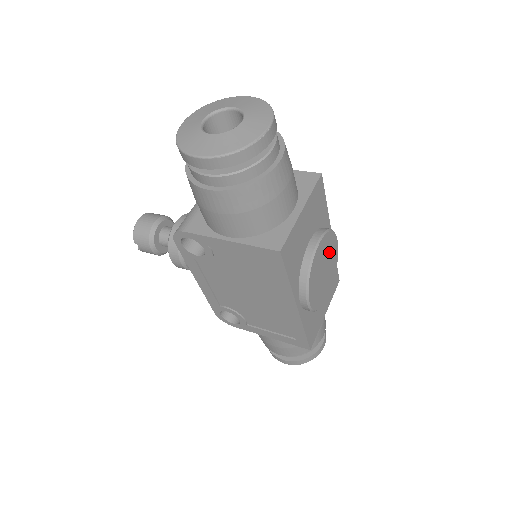
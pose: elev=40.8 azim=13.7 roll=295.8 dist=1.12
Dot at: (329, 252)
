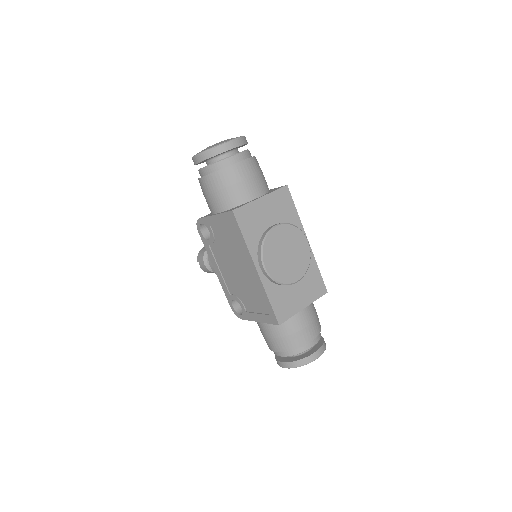
Dot at: (294, 243)
